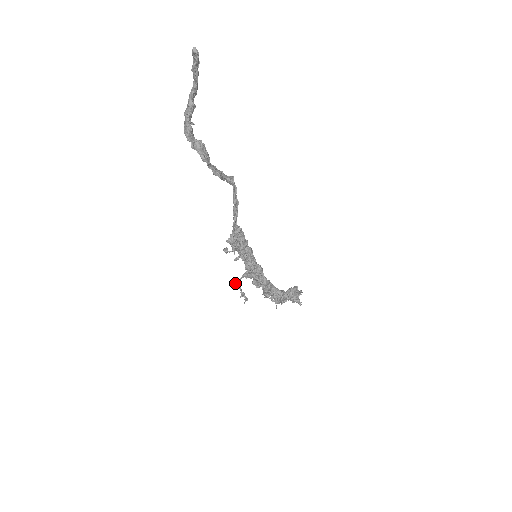
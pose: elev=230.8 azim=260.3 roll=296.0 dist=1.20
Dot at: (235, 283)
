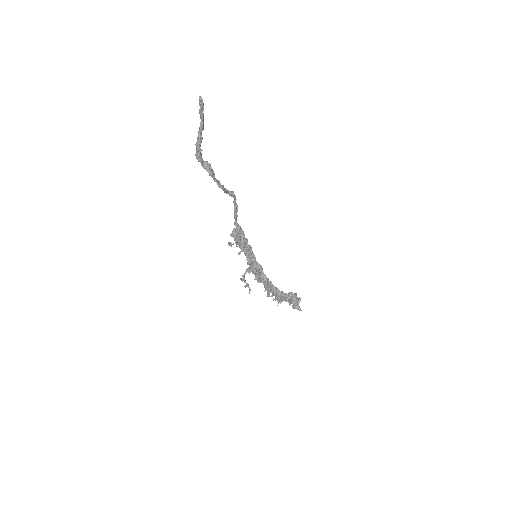
Dot at: occluded
